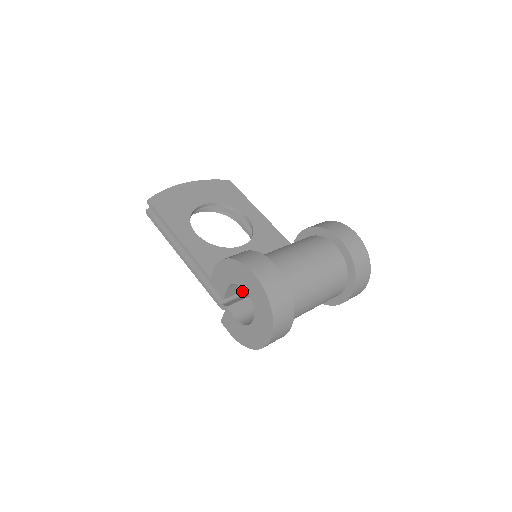
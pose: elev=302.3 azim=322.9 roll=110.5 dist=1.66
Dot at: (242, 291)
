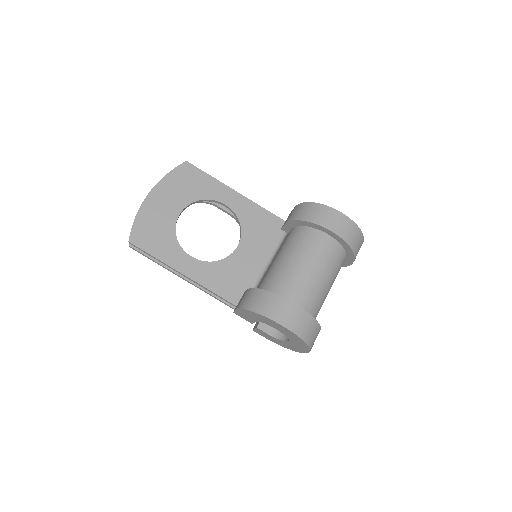
Dot at: occluded
